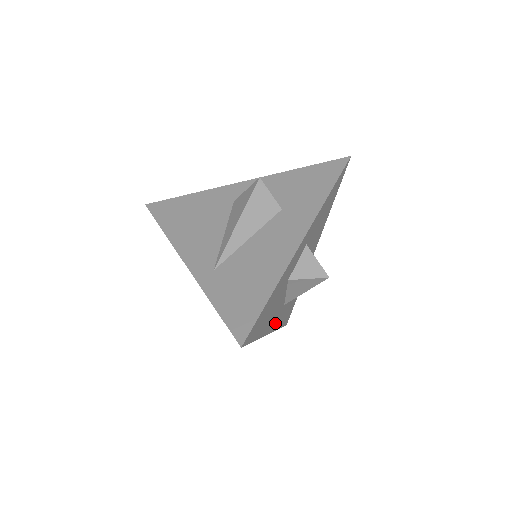
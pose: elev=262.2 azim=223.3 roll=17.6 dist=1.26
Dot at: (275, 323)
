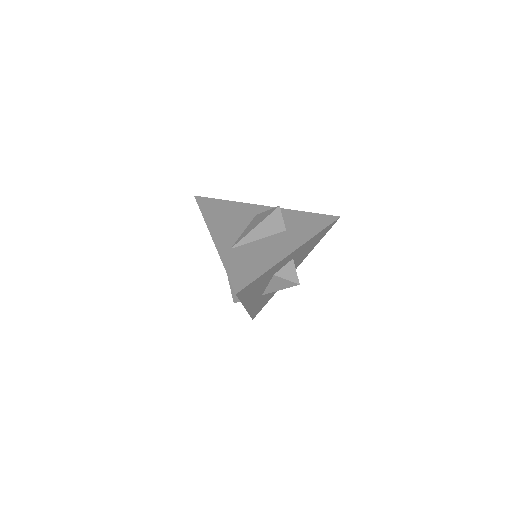
Dot at: (251, 305)
